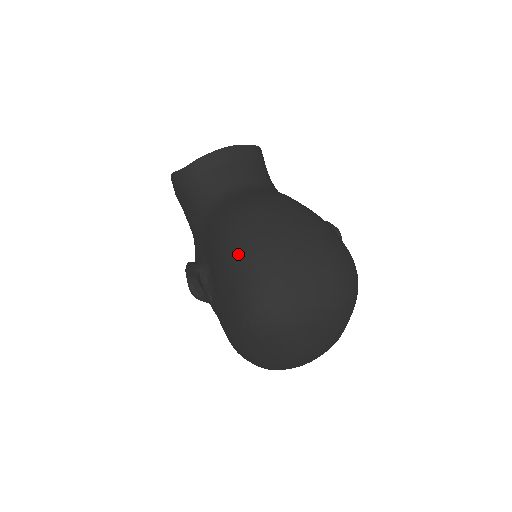
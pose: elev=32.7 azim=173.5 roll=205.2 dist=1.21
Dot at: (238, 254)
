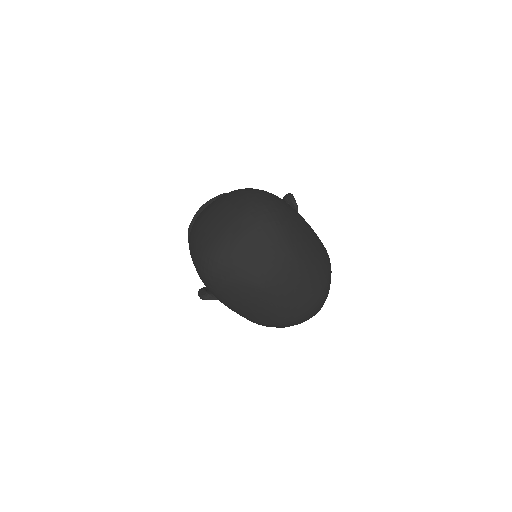
Dot at: (189, 244)
